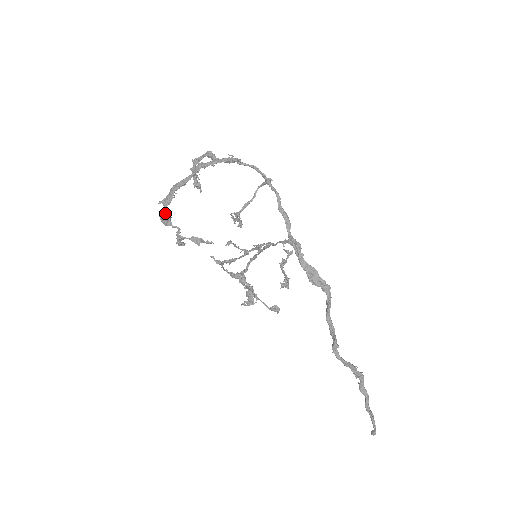
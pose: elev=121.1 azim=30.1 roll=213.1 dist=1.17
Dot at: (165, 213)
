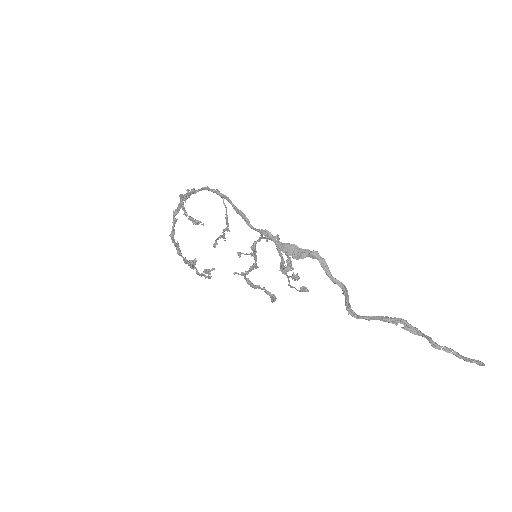
Dot at: (185, 261)
